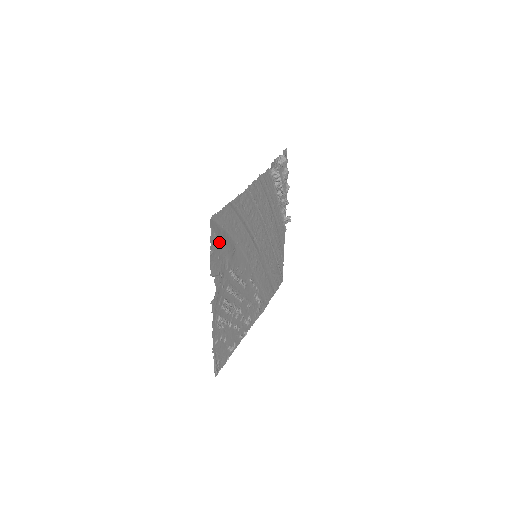
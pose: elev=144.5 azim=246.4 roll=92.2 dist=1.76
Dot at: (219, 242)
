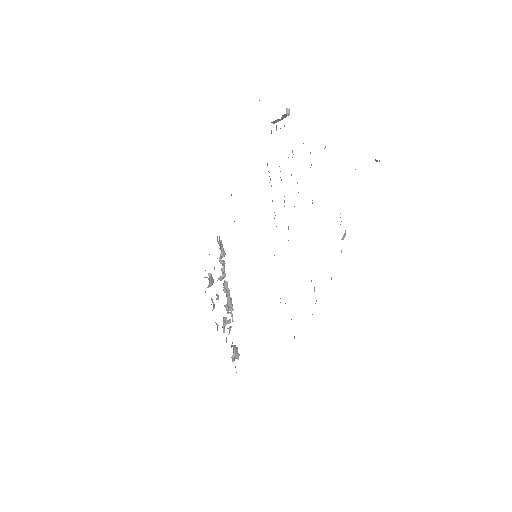
Dot at: occluded
